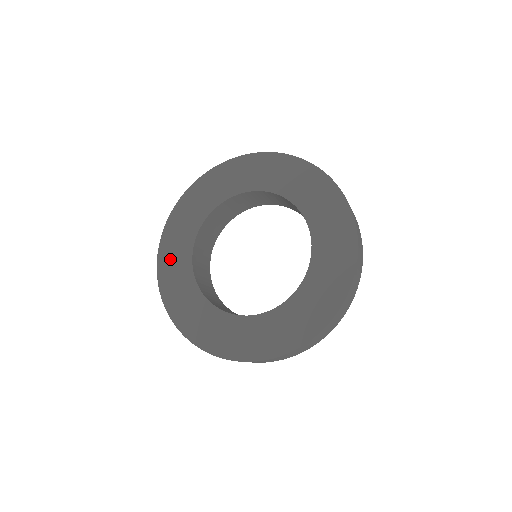
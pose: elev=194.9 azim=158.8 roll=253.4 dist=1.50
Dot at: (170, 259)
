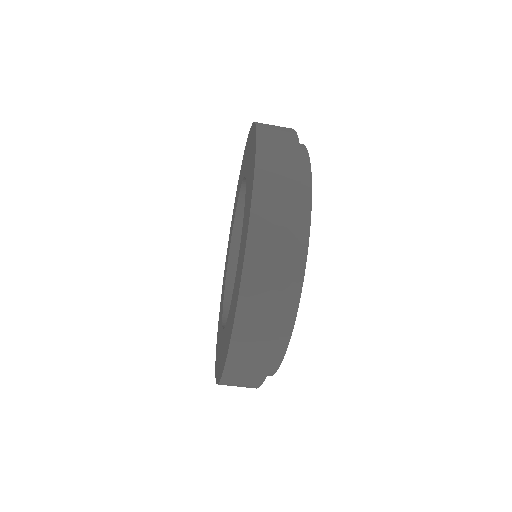
Dot at: (218, 358)
